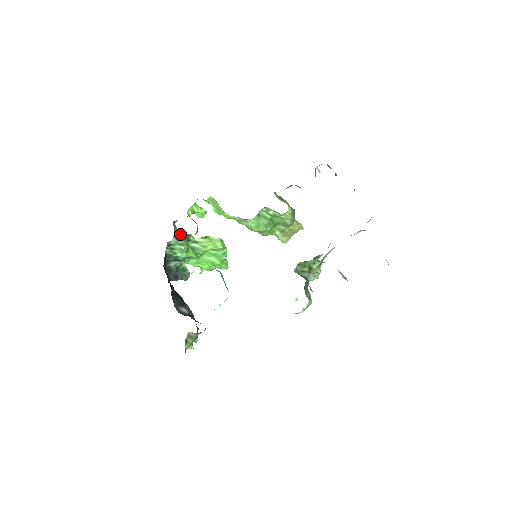
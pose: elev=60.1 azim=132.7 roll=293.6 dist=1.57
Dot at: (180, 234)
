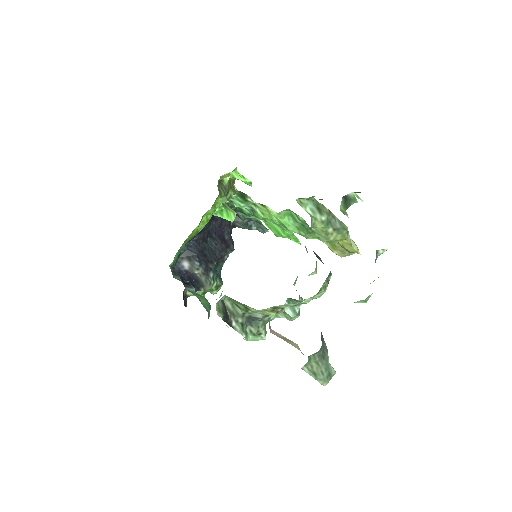
Dot at: (239, 191)
